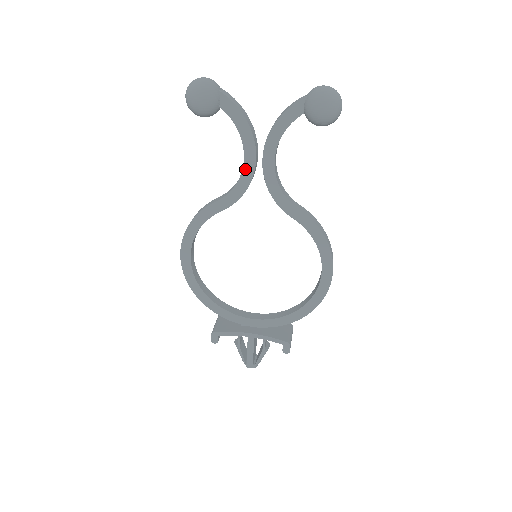
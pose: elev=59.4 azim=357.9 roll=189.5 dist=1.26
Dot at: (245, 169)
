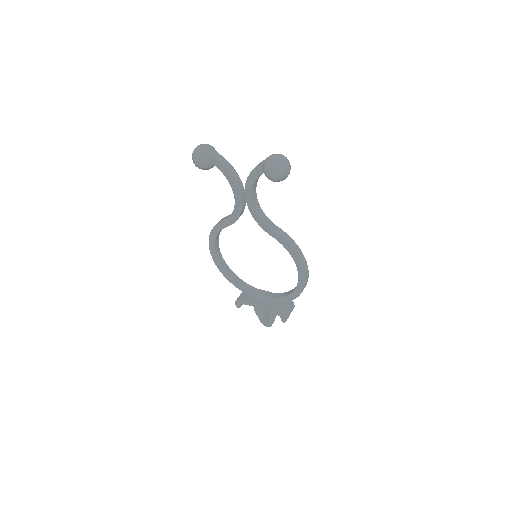
Dot at: (236, 203)
